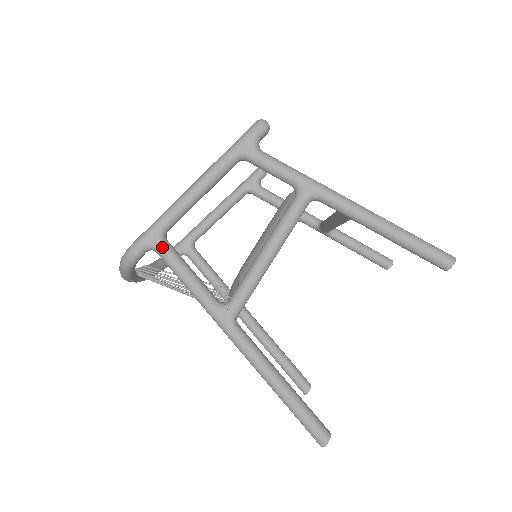
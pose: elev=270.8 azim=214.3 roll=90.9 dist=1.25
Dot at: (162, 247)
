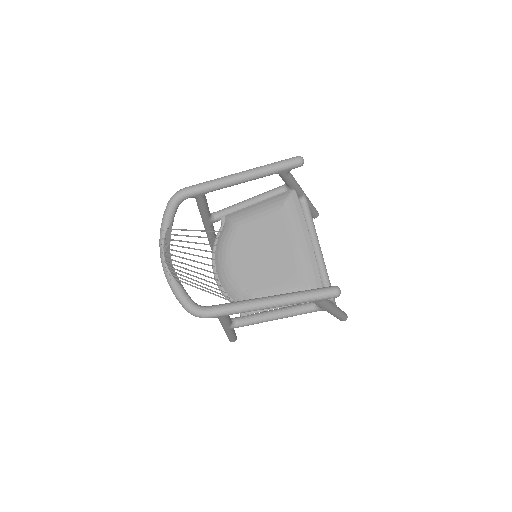
Dot at: (224, 318)
